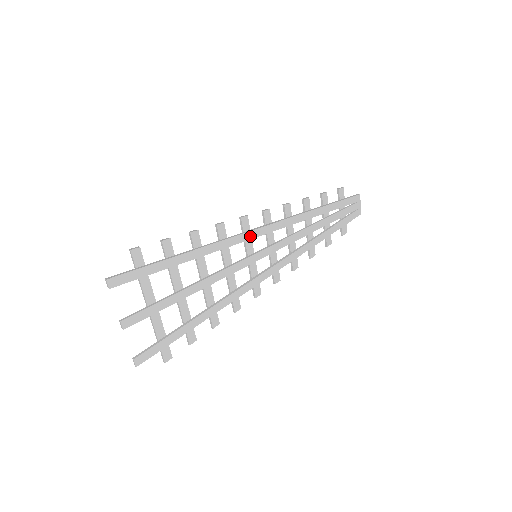
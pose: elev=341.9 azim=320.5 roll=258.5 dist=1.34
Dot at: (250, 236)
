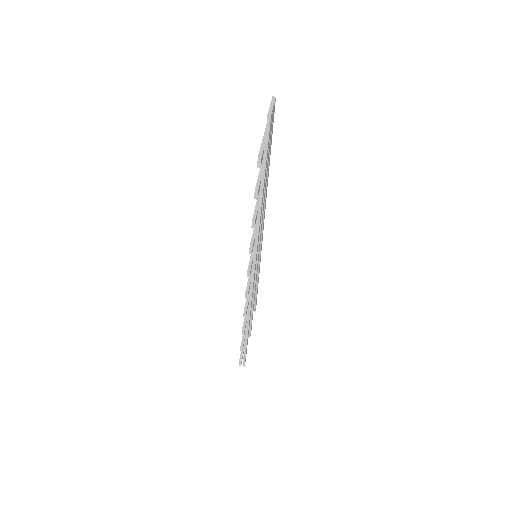
Dot at: (254, 278)
